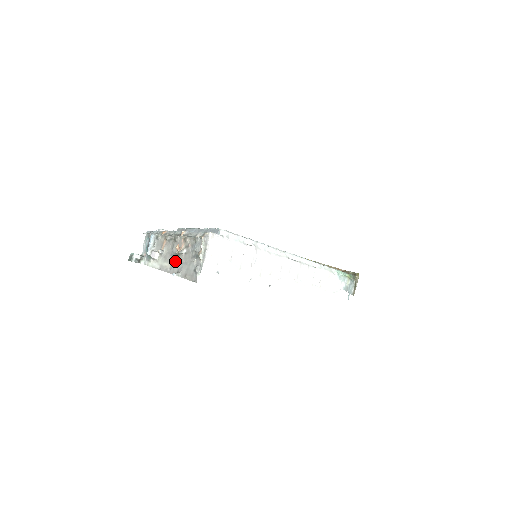
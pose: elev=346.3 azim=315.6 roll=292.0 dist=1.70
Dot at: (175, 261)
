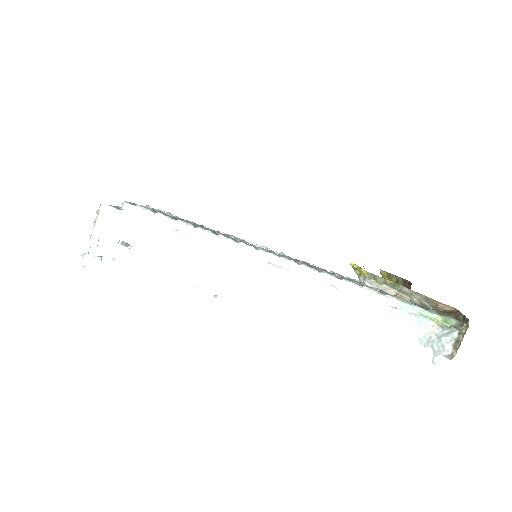
Dot at: occluded
